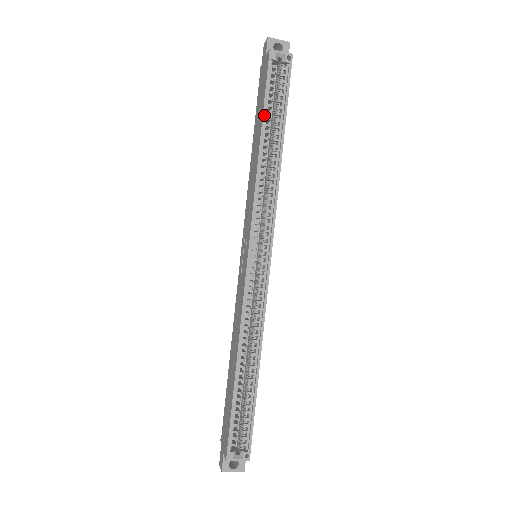
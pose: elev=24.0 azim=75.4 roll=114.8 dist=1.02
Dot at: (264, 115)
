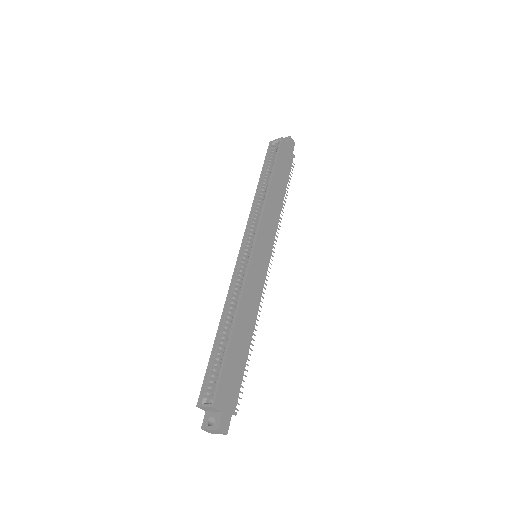
Dot at: (262, 172)
